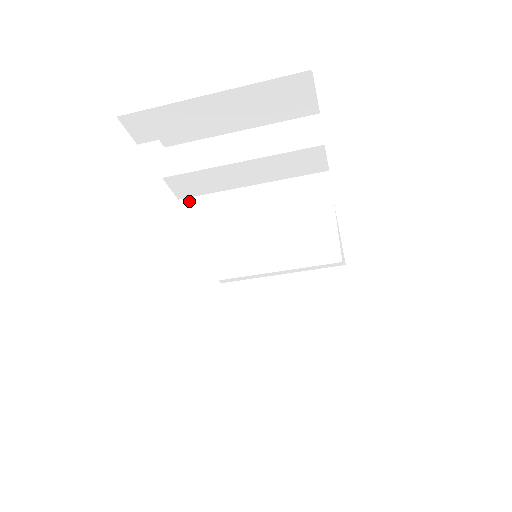
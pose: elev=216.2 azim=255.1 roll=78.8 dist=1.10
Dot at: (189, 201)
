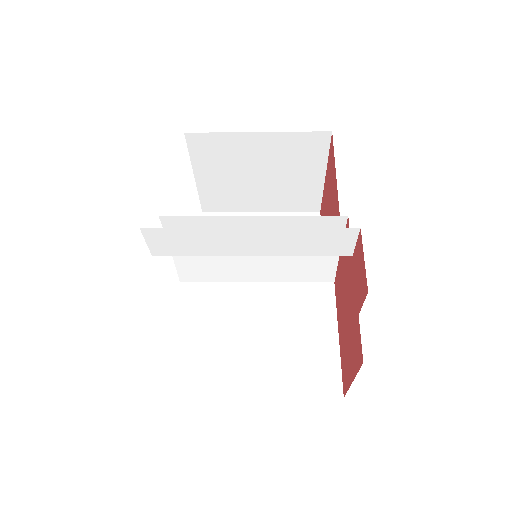
Dot at: (174, 220)
